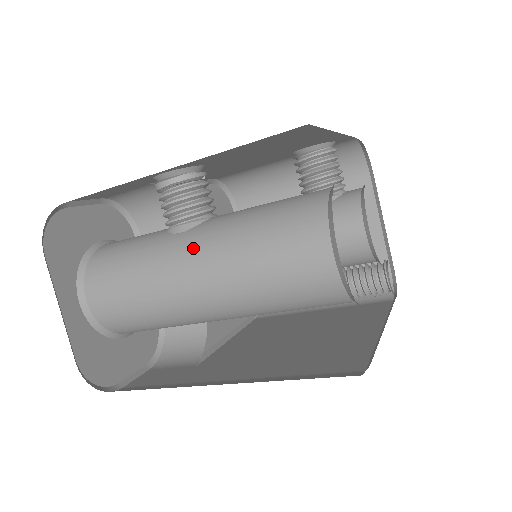
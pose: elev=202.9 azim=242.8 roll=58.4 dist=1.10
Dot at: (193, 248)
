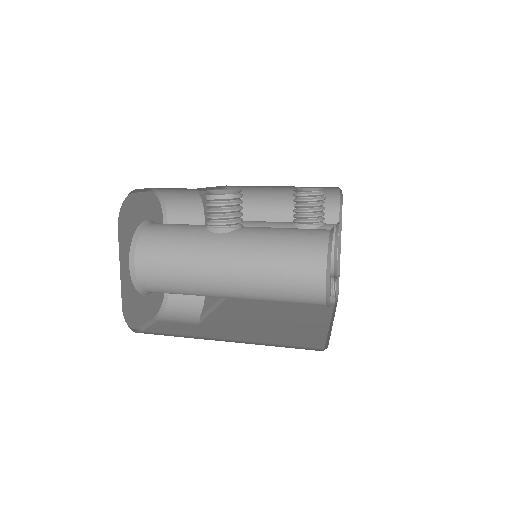
Dot at: (230, 248)
